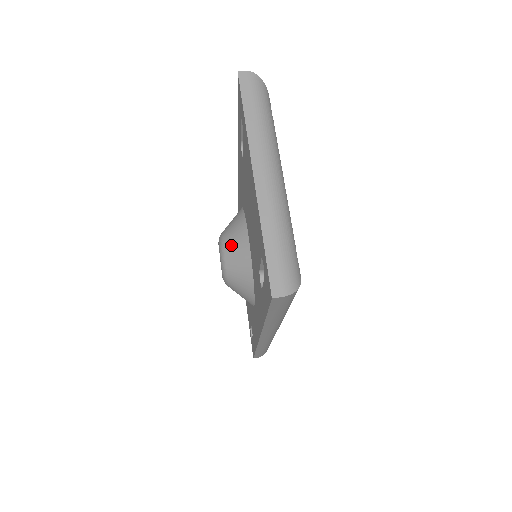
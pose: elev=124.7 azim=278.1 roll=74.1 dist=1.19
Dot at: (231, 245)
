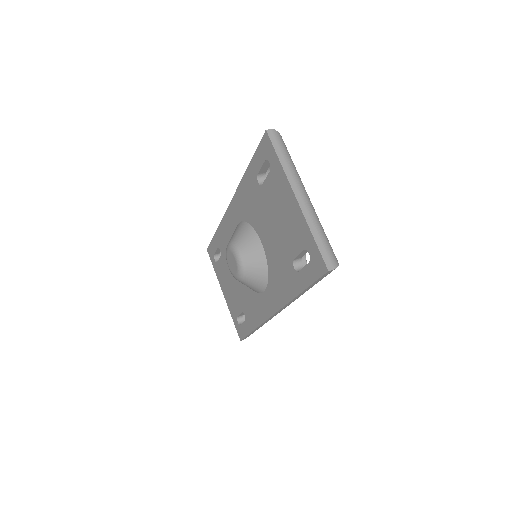
Dot at: (246, 249)
